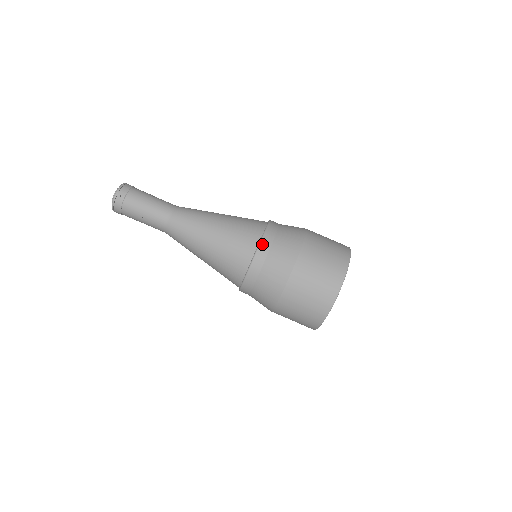
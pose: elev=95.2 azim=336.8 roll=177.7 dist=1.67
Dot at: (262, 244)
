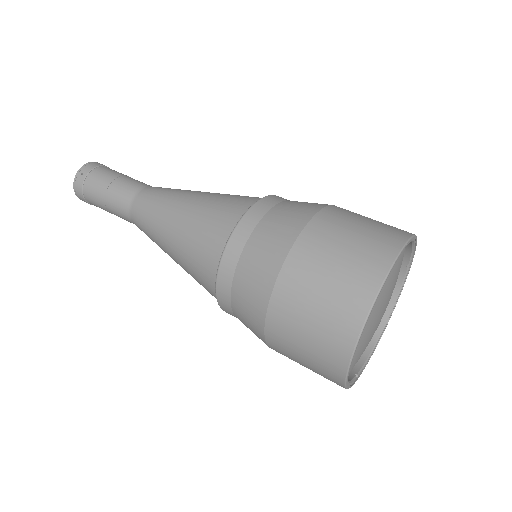
Dot at: (244, 219)
